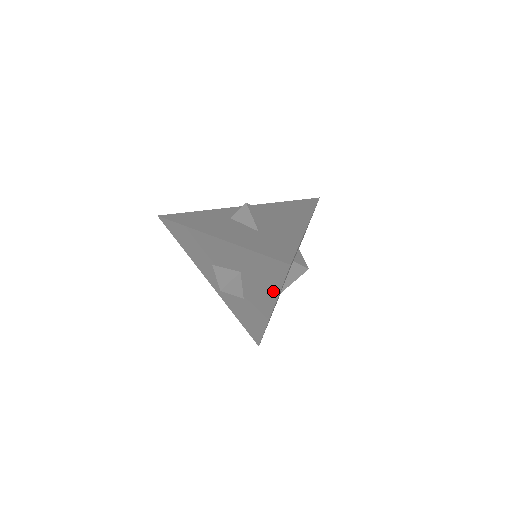
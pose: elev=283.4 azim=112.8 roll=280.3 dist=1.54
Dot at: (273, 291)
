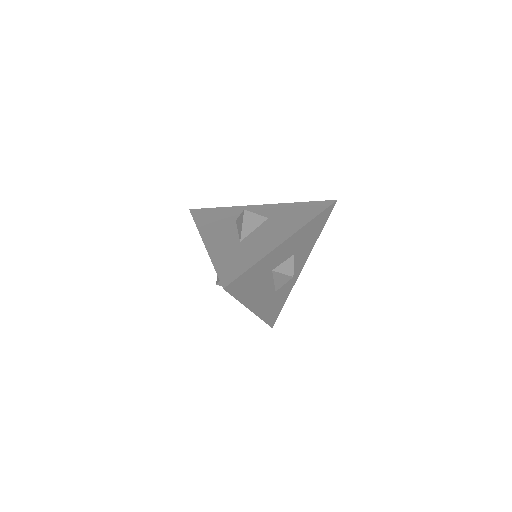
Dot at: occluded
